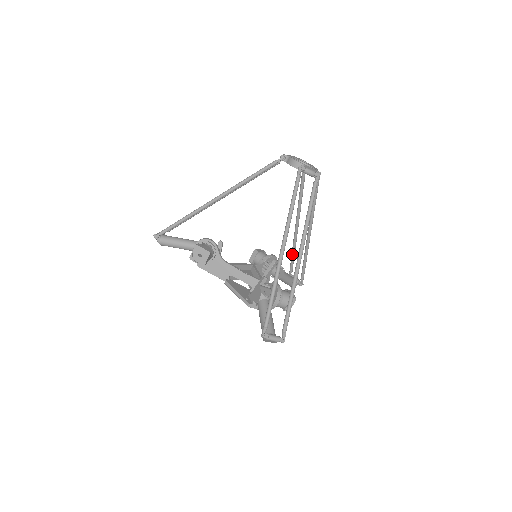
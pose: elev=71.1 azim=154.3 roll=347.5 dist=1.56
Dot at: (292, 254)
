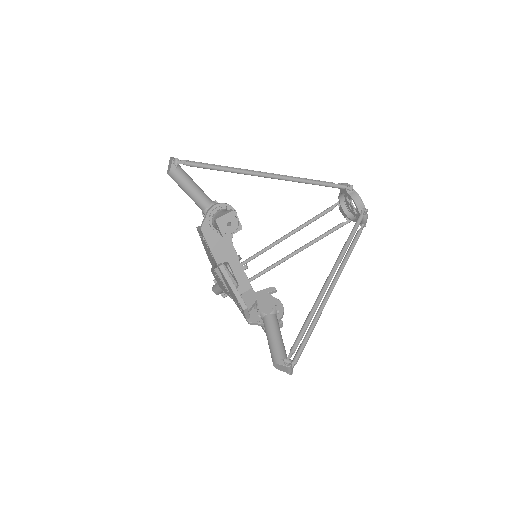
Dot at: (242, 263)
